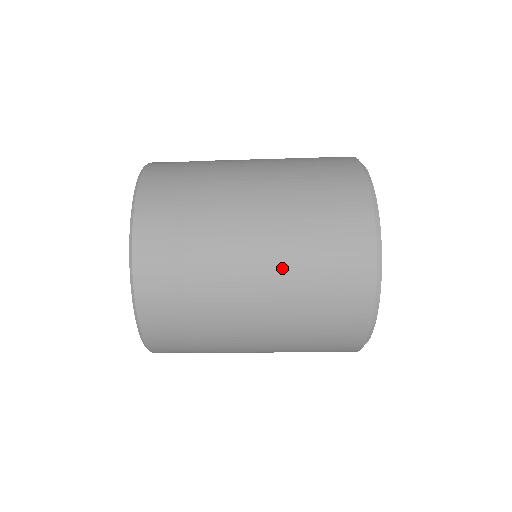
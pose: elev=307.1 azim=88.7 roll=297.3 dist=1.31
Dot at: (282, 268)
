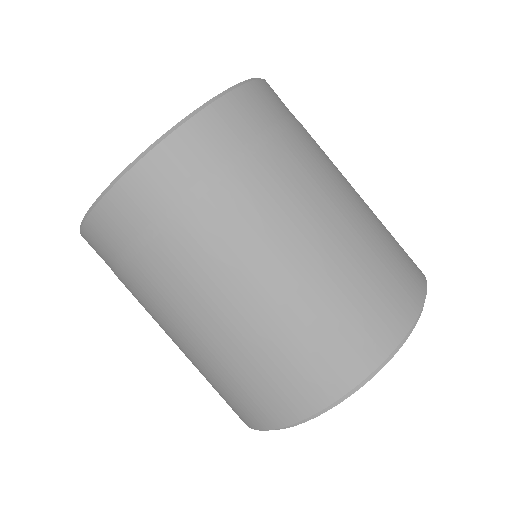
Dot at: (260, 314)
